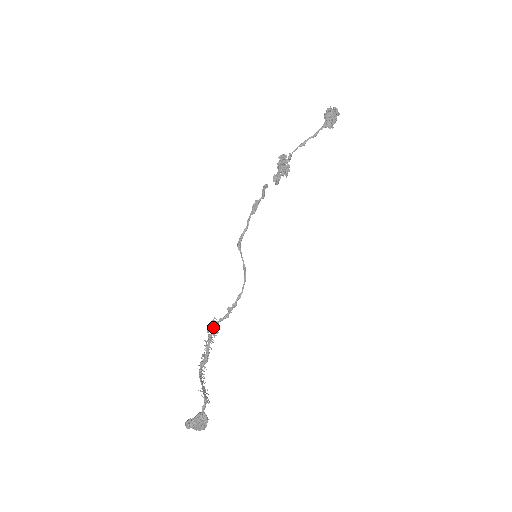
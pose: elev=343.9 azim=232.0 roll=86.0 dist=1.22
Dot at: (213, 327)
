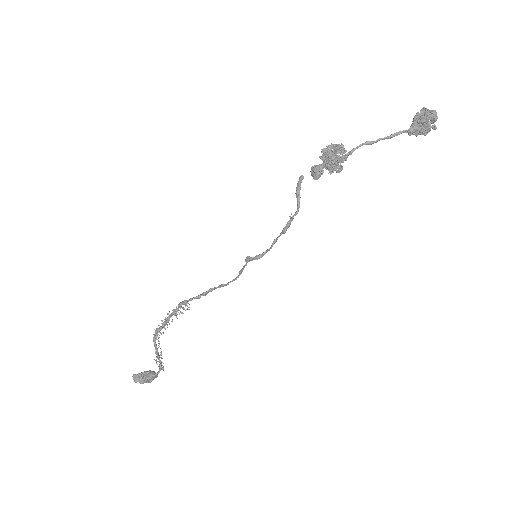
Dot at: (181, 306)
